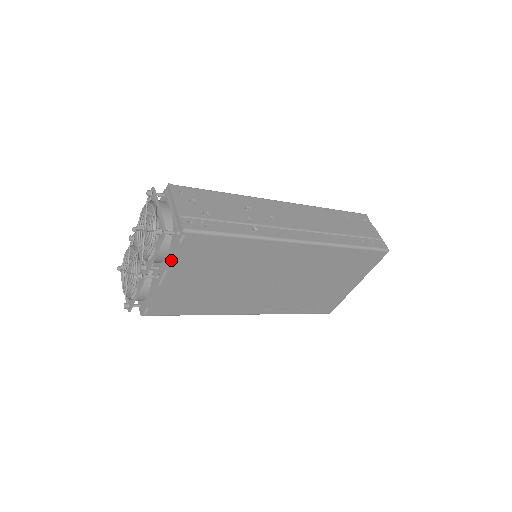
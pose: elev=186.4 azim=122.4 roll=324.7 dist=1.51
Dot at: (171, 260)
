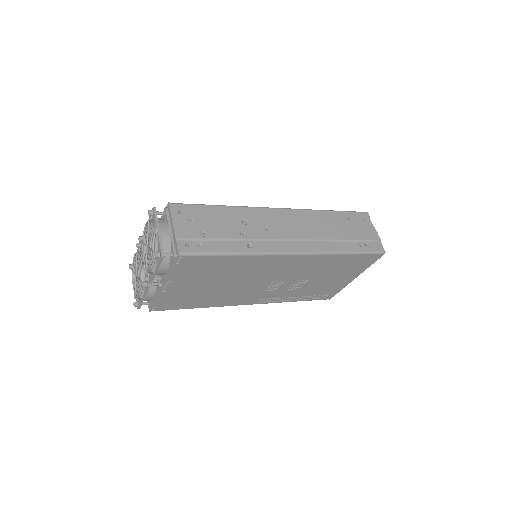
Dot at: (171, 274)
